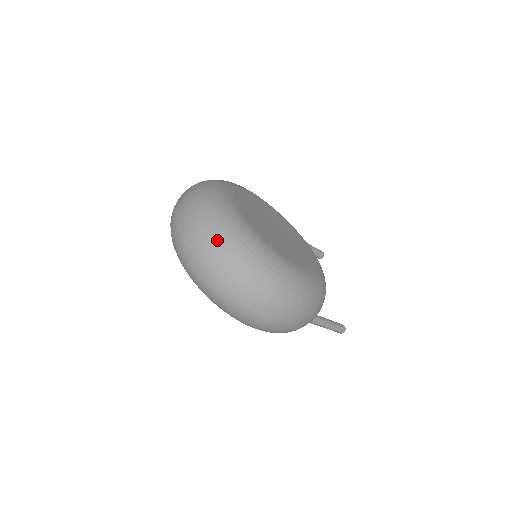
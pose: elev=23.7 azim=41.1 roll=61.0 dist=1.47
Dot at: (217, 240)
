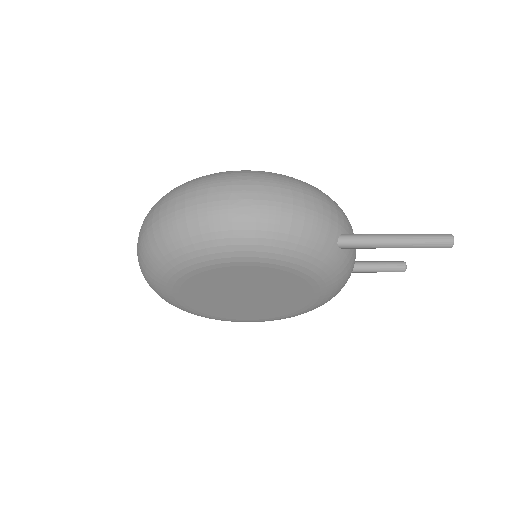
Dot at: occluded
